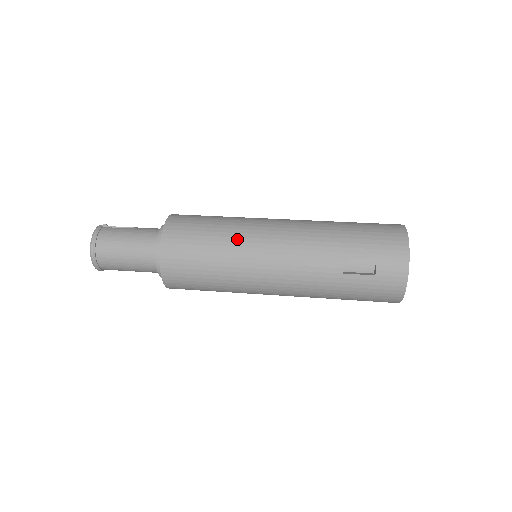
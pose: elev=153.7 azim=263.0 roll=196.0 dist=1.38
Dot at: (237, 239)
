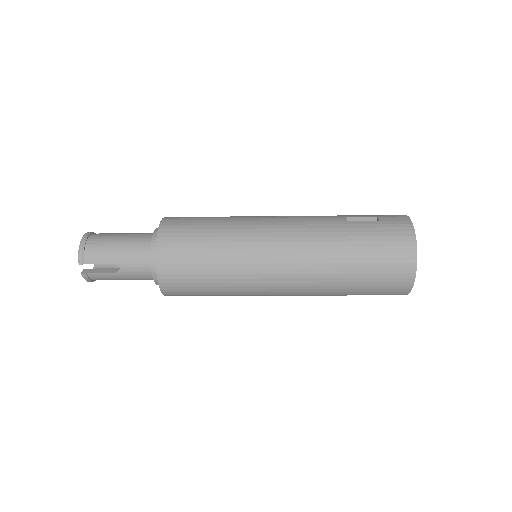
Dot at: occluded
